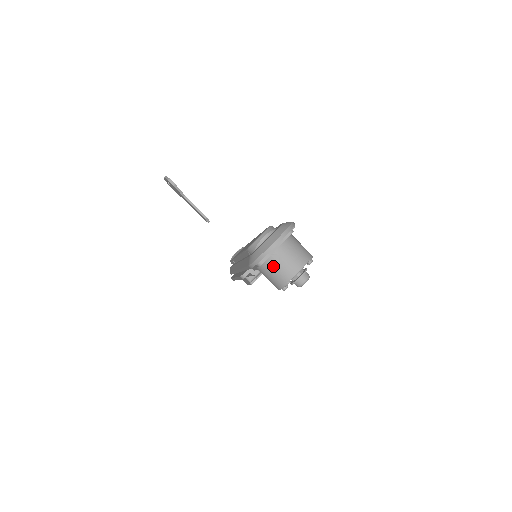
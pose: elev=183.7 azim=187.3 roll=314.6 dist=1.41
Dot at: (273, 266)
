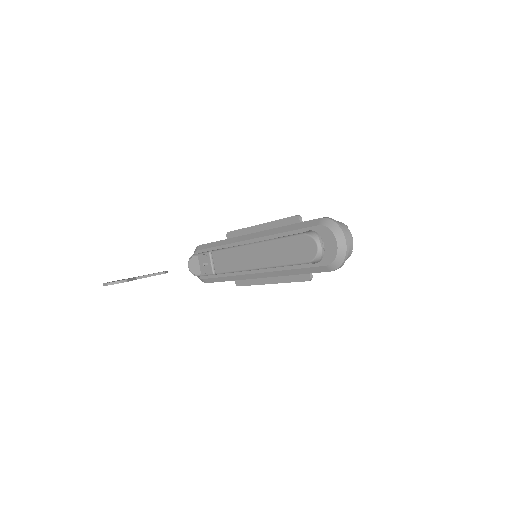
Dot at: occluded
